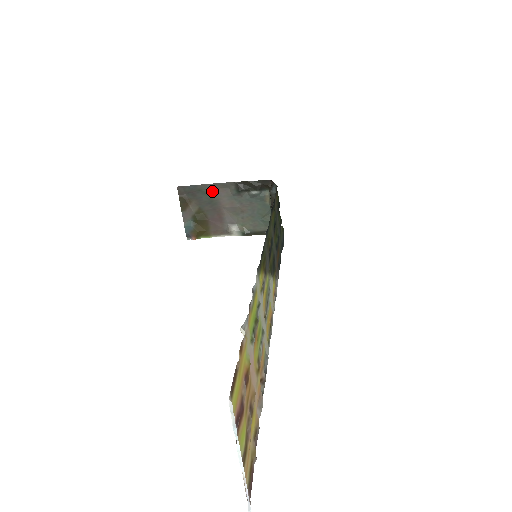
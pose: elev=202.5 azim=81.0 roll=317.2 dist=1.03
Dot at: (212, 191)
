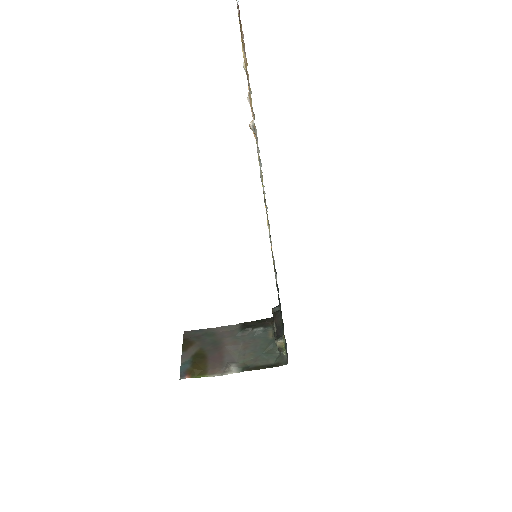
Dot at: (217, 334)
